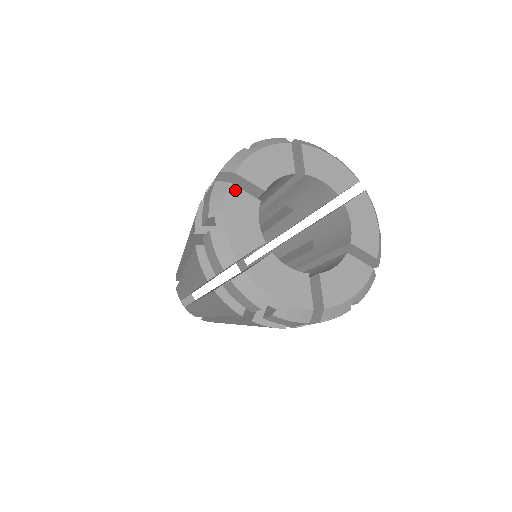
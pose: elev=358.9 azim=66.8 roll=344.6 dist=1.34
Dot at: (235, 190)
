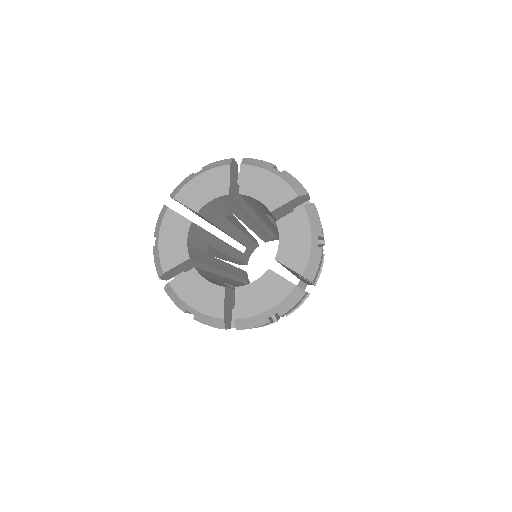
Dot at: (171, 213)
